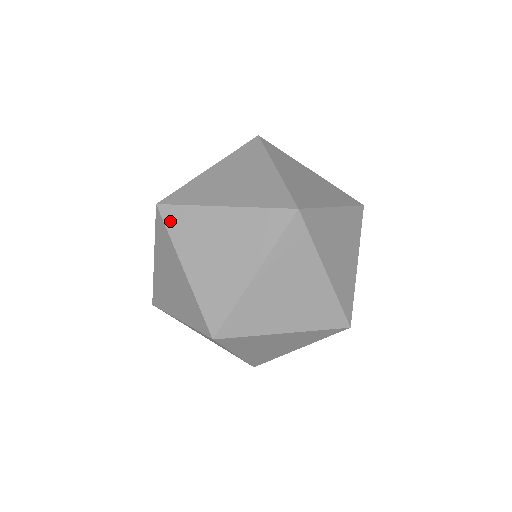
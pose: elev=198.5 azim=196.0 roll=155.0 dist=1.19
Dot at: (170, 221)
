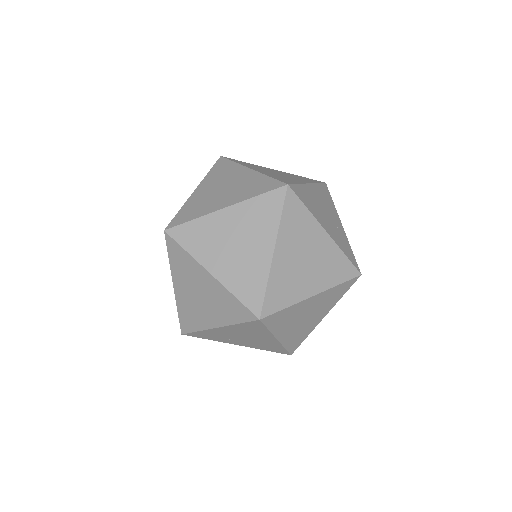
Dot at: (200, 337)
